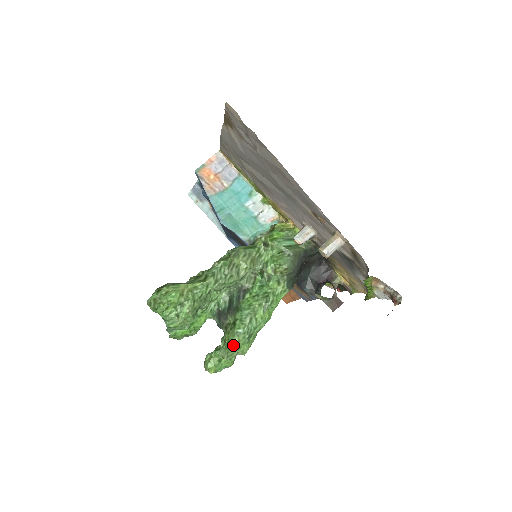
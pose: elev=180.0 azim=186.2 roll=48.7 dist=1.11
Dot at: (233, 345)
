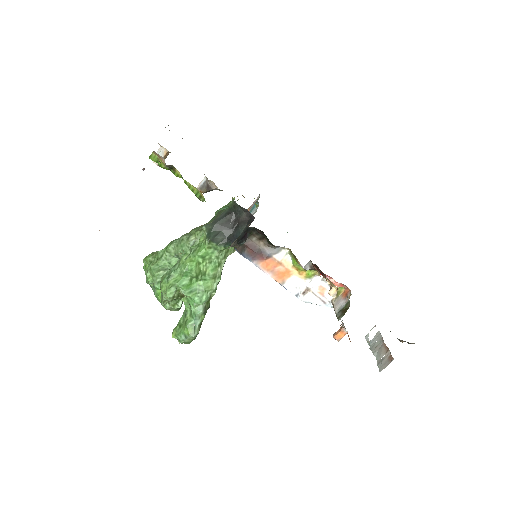
Dot at: (160, 285)
